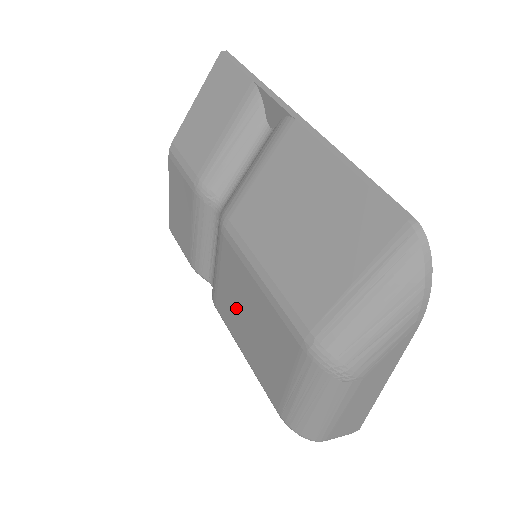
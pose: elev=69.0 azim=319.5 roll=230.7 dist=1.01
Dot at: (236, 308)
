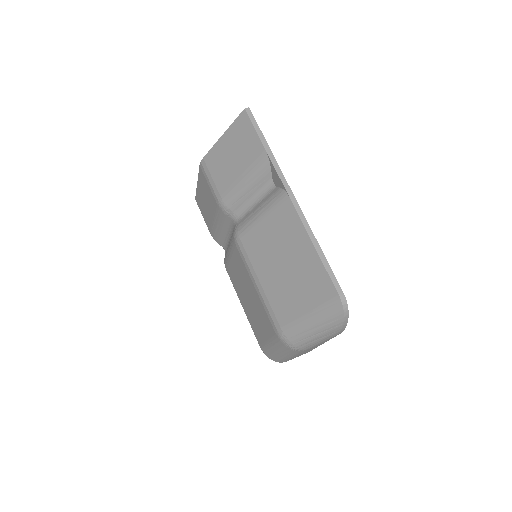
Dot at: (240, 284)
